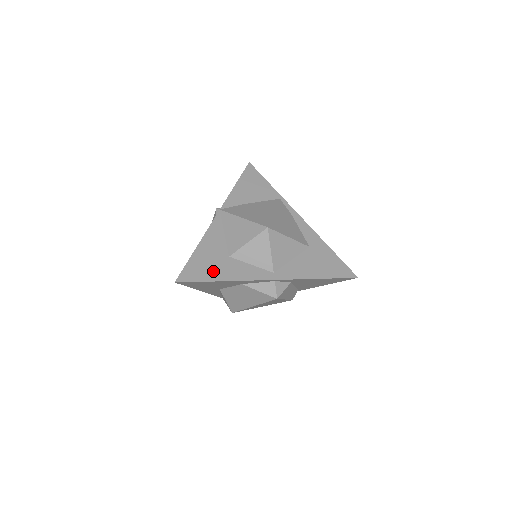
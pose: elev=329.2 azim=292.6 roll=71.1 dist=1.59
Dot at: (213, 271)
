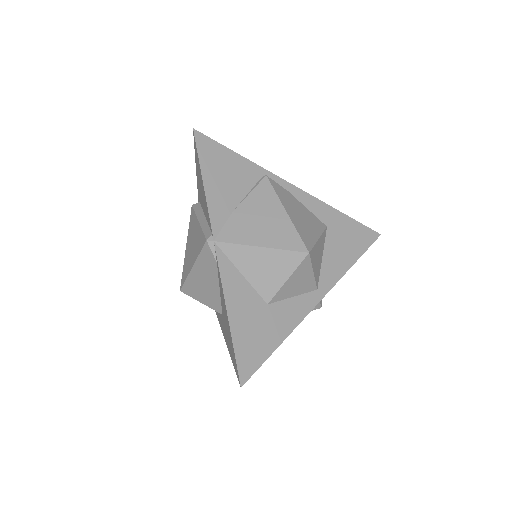
Dot at: (266, 338)
